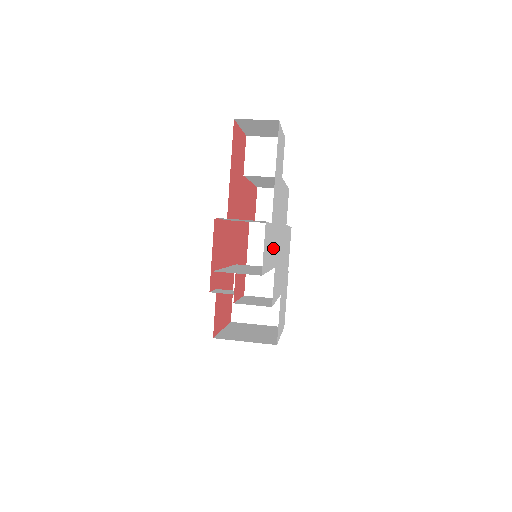
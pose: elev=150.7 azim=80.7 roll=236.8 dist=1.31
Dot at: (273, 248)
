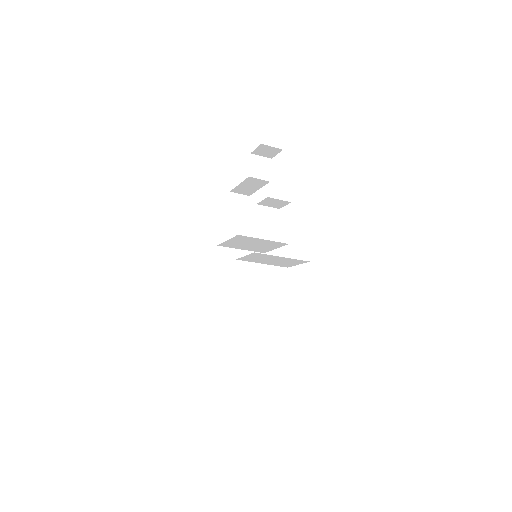
Dot at: occluded
